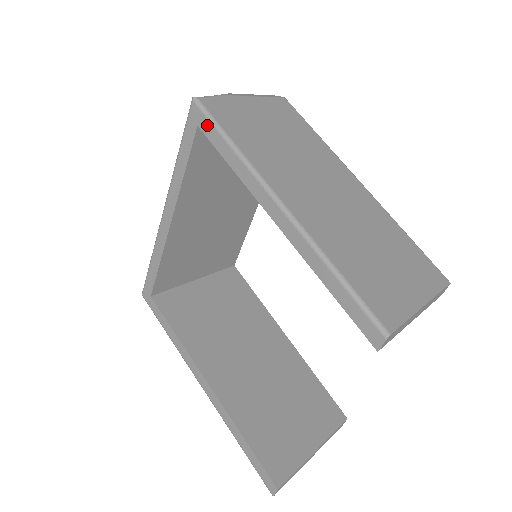
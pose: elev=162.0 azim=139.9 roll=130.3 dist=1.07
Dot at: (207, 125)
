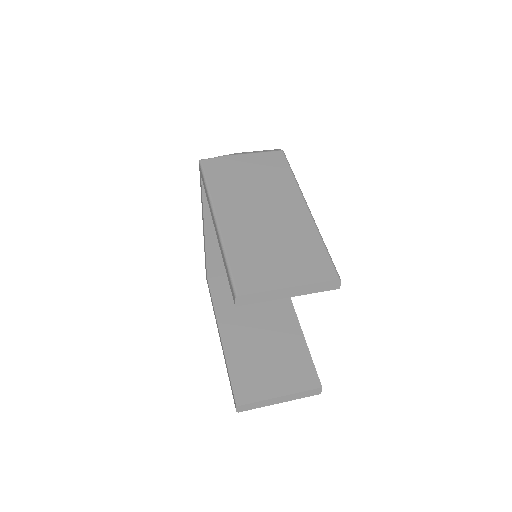
Dot at: (202, 175)
